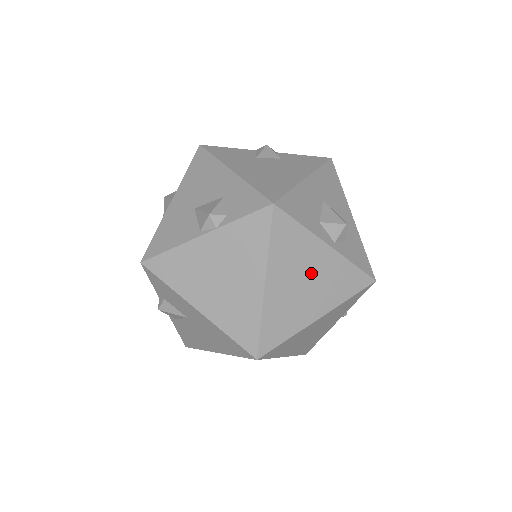
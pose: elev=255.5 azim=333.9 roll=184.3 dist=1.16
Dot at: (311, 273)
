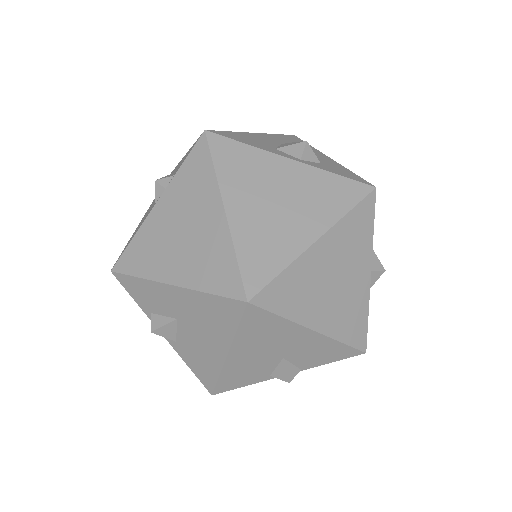
Dot at: (281, 190)
